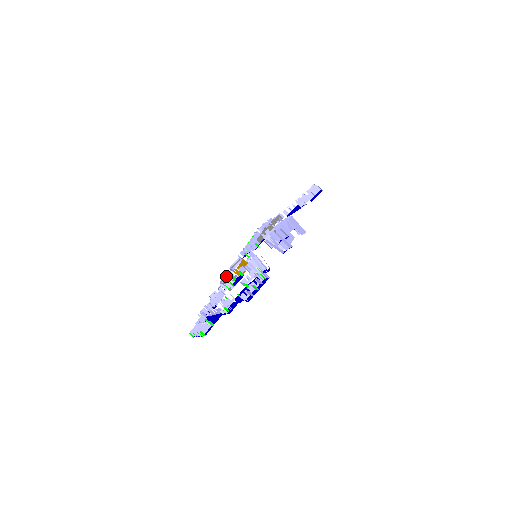
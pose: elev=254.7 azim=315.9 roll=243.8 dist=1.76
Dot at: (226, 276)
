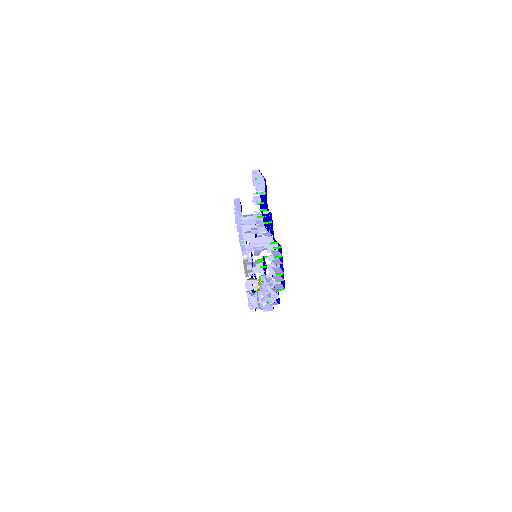
Dot at: (263, 309)
